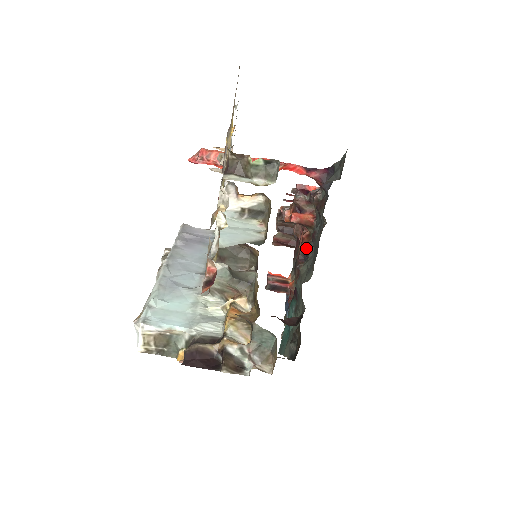
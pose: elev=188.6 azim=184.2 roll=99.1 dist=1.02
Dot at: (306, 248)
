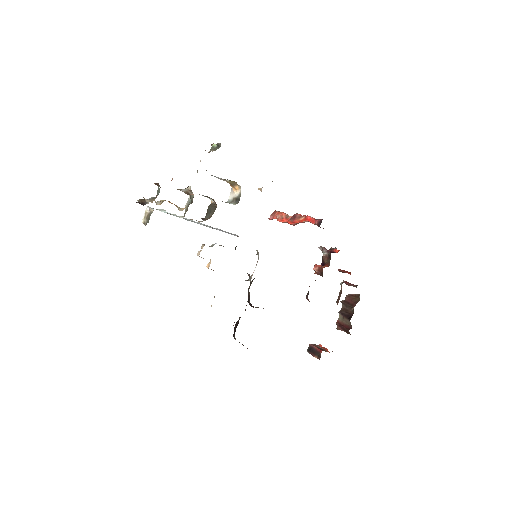
Dot at: occluded
